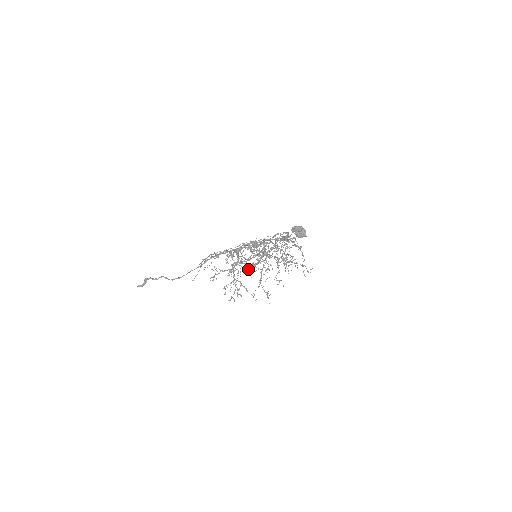
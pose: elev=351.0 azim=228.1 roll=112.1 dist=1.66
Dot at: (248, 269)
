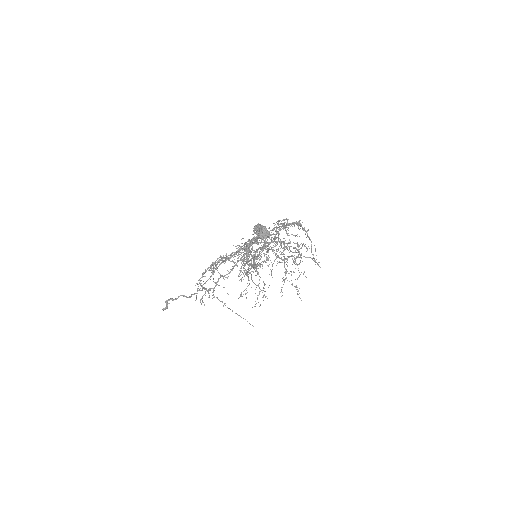
Dot at: occluded
